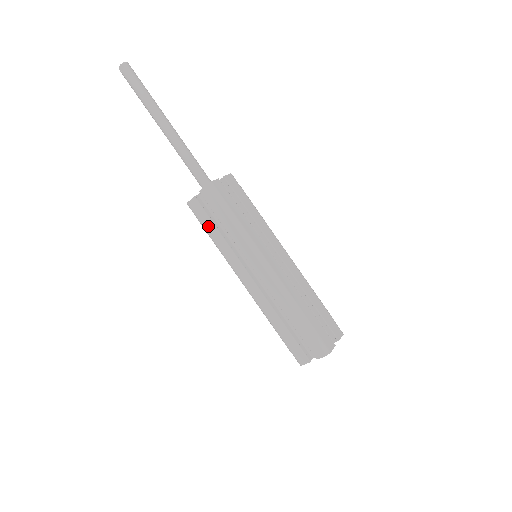
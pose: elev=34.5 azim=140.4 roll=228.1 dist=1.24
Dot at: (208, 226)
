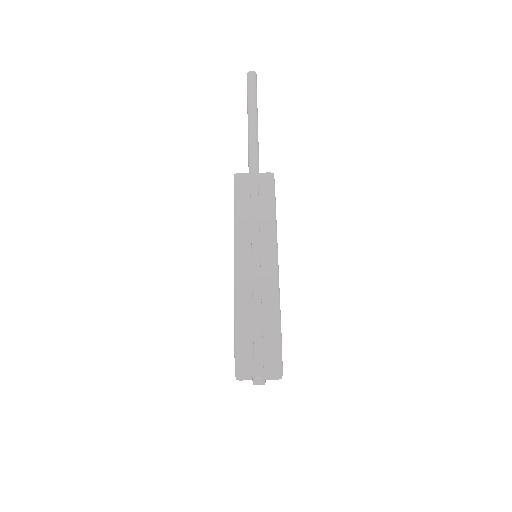
Dot at: (243, 200)
